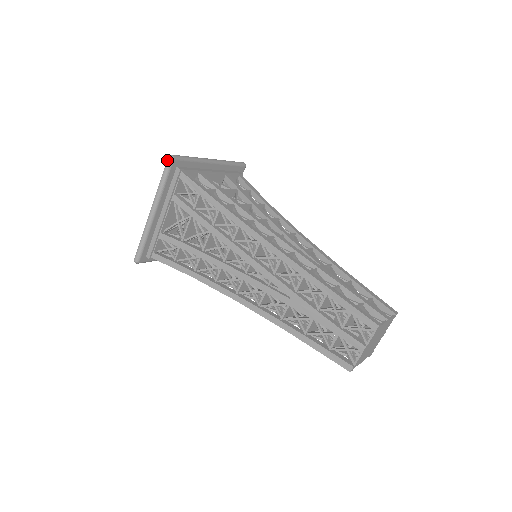
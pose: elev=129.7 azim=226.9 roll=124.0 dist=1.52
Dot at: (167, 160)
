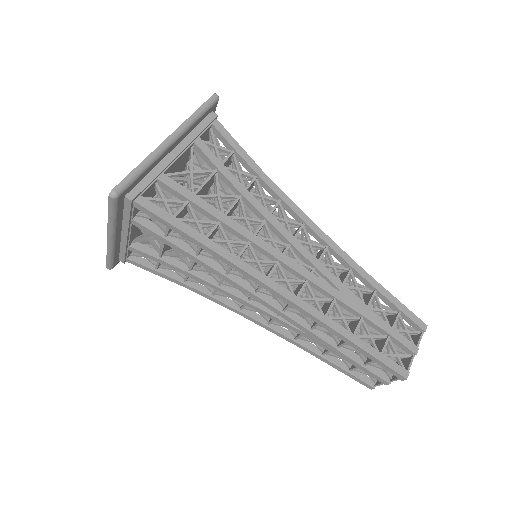
Dot at: (108, 199)
